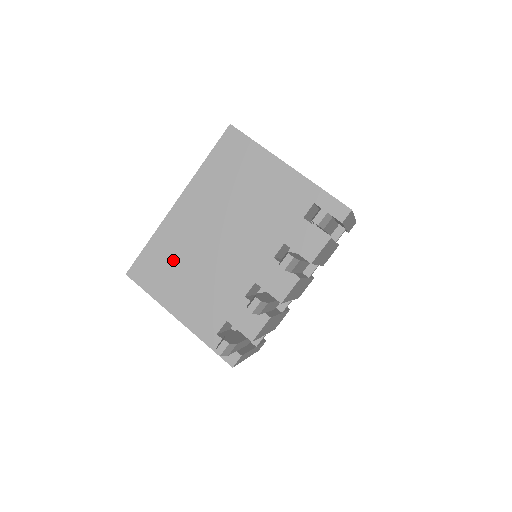
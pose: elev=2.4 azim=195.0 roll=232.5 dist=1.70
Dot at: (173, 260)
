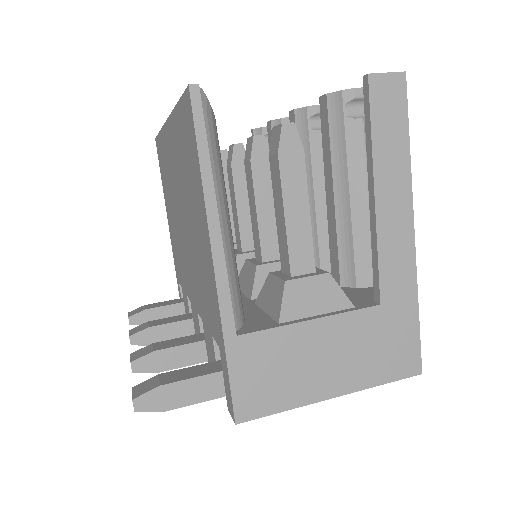
Dot at: (167, 180)
